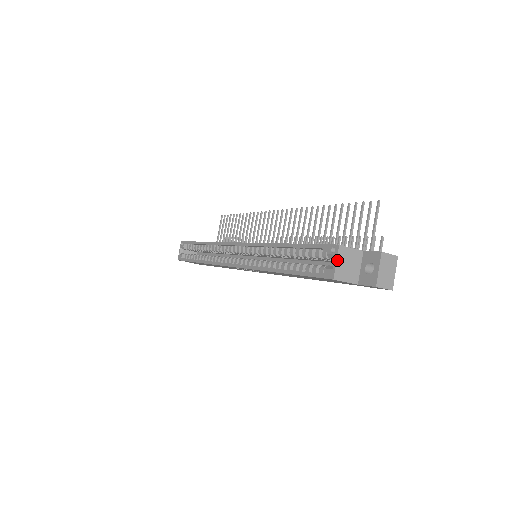
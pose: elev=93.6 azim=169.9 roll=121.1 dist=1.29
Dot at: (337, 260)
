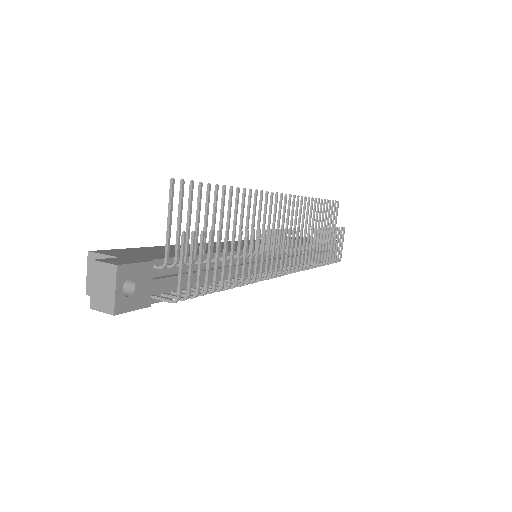
Dot at: (88, 271)
